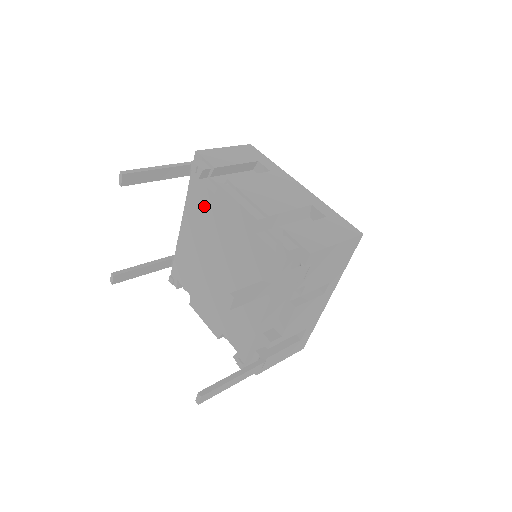
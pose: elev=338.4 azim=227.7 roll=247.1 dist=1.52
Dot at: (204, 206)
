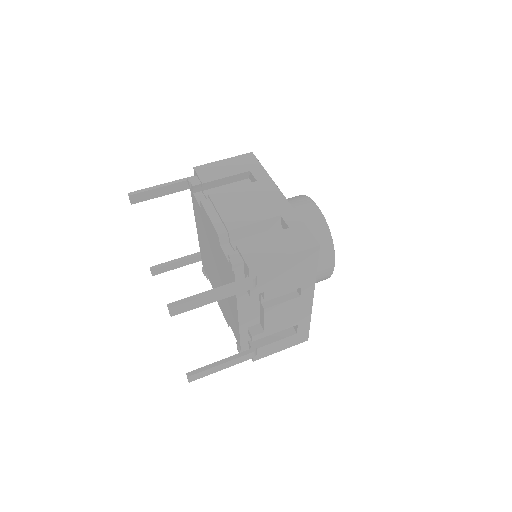
Dot at: (200, 216)
